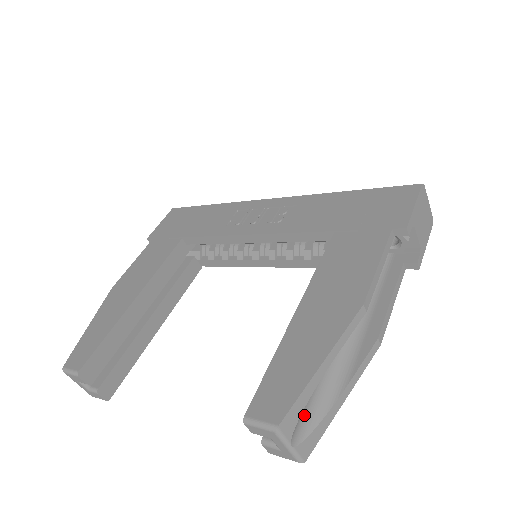
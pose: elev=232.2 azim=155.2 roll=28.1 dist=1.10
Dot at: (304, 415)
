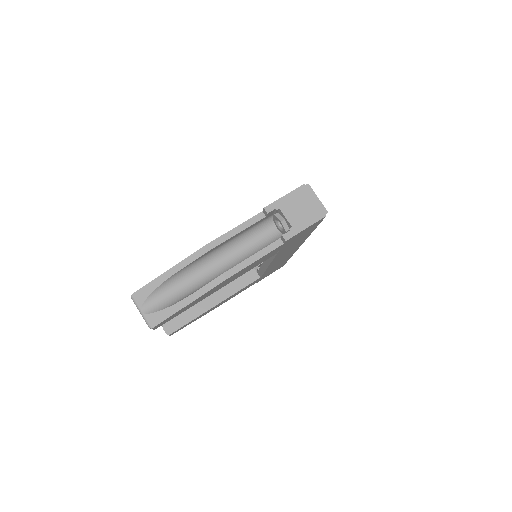
Dot at: (158, 302)
